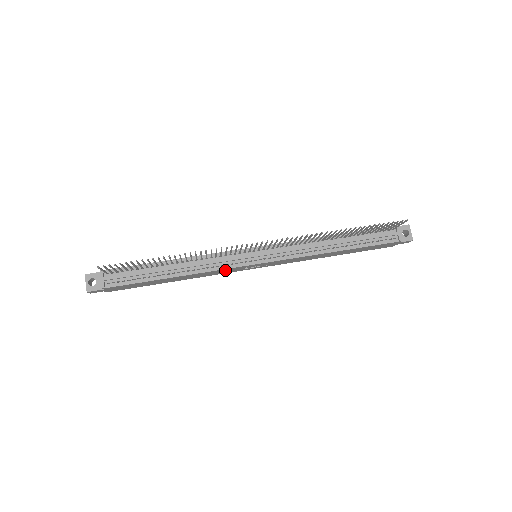
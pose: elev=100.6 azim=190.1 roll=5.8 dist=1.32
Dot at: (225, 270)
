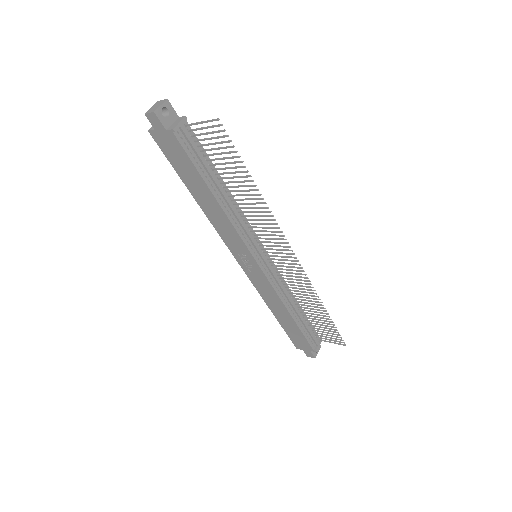
Dot at: (236, 239)
